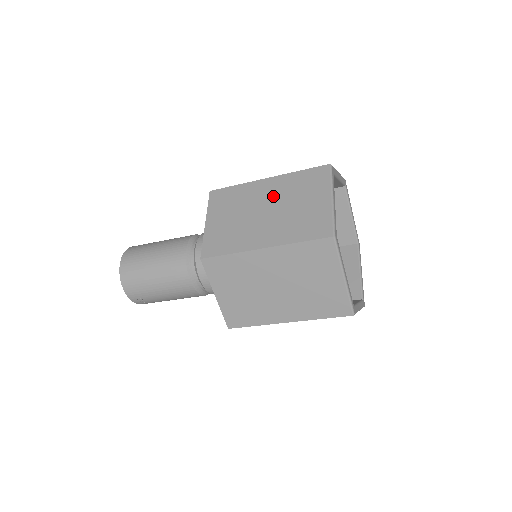
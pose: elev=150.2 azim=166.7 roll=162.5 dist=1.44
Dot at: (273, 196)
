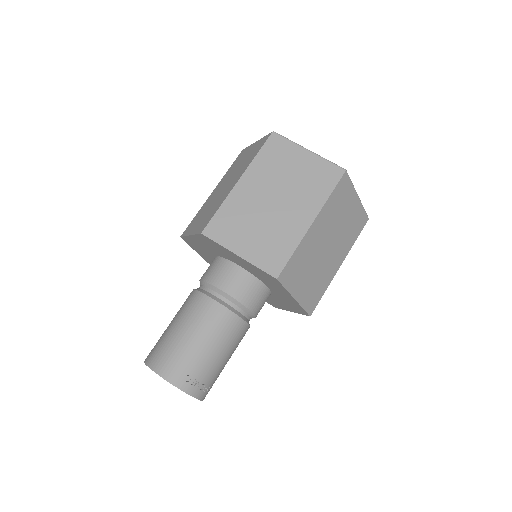
Dot at: (223, 184)
